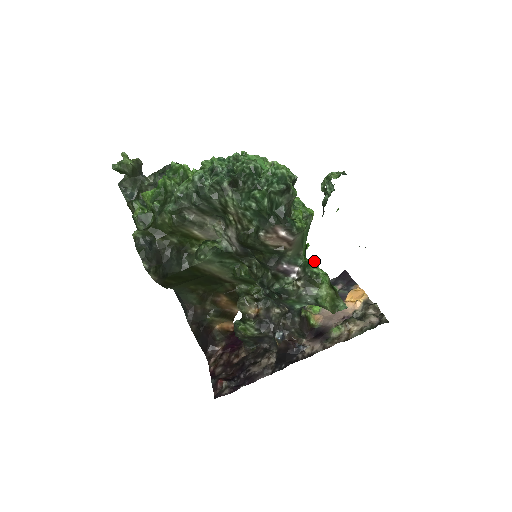
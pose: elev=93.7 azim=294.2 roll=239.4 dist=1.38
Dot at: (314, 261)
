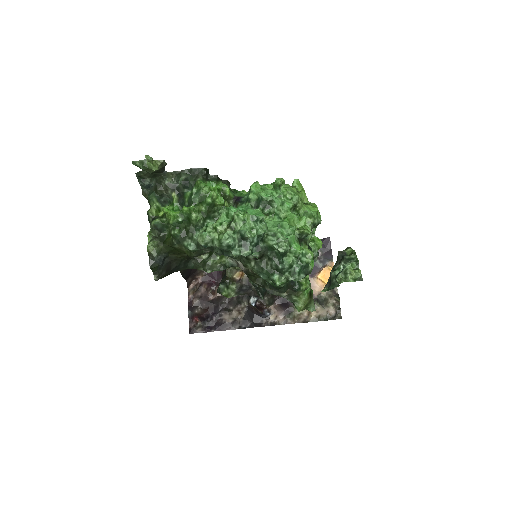
Dot at: occluded
